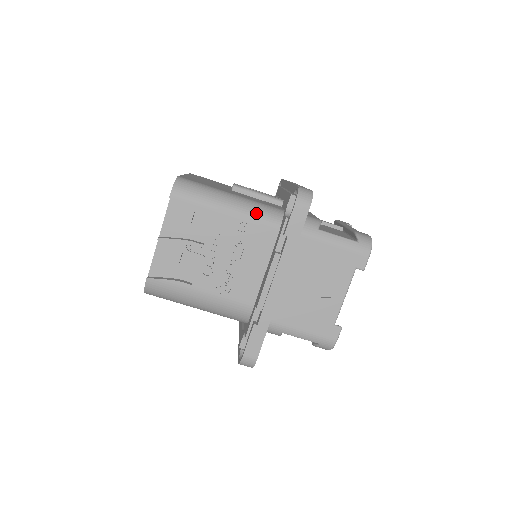
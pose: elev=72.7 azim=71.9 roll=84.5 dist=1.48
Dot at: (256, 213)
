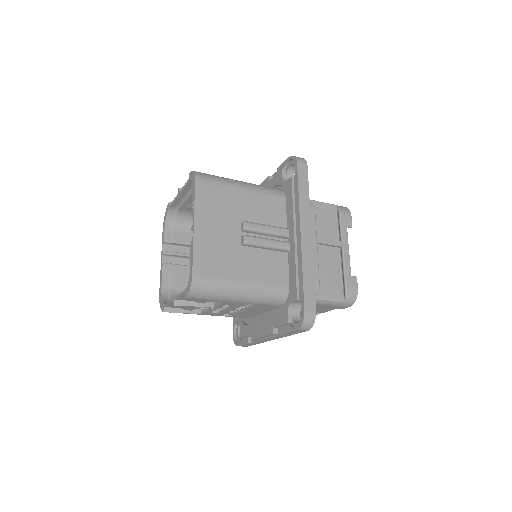
Dot at: (263, 300)
